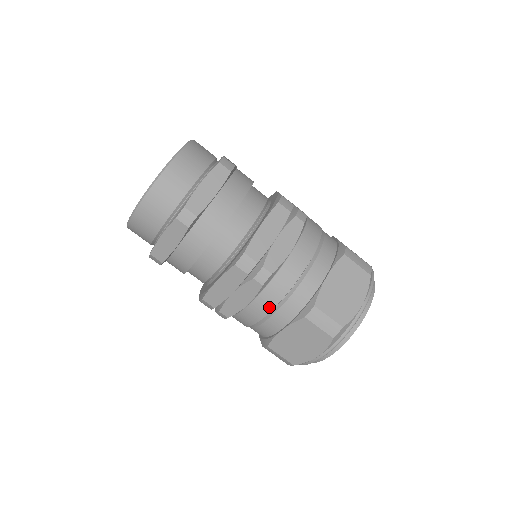
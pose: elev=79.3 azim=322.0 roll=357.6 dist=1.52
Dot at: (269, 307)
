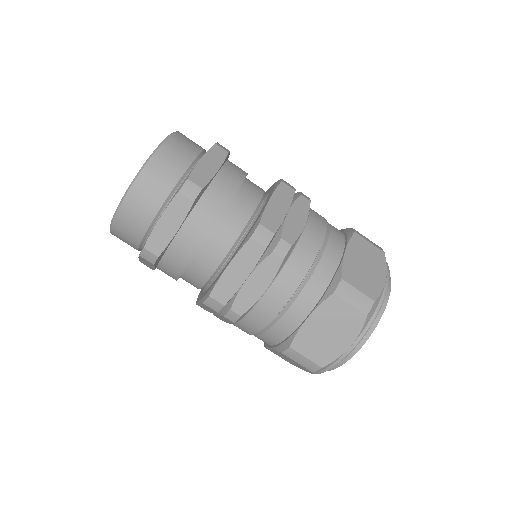
Dot at: (290, 290)
